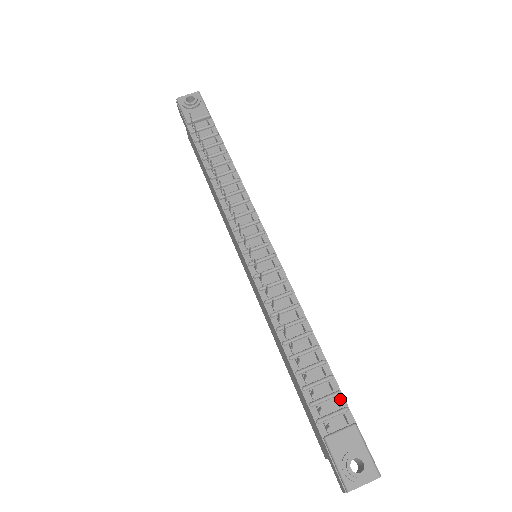
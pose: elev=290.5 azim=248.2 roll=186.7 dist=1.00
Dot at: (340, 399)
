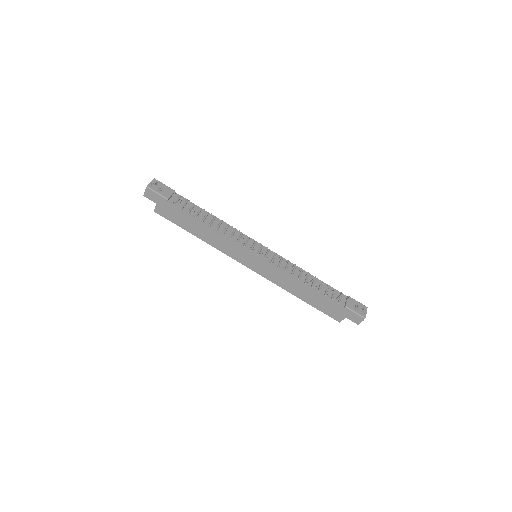
Dot at: (337, 292)
